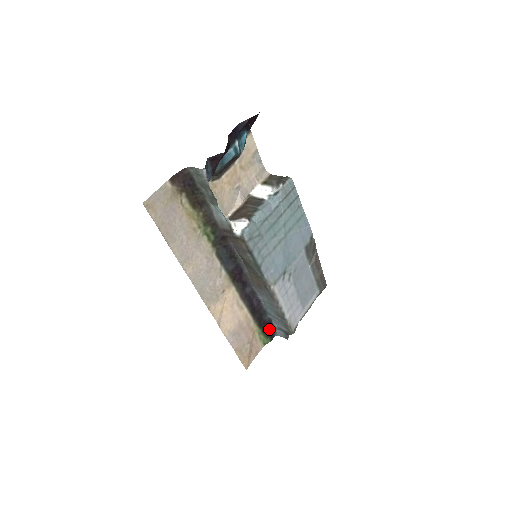
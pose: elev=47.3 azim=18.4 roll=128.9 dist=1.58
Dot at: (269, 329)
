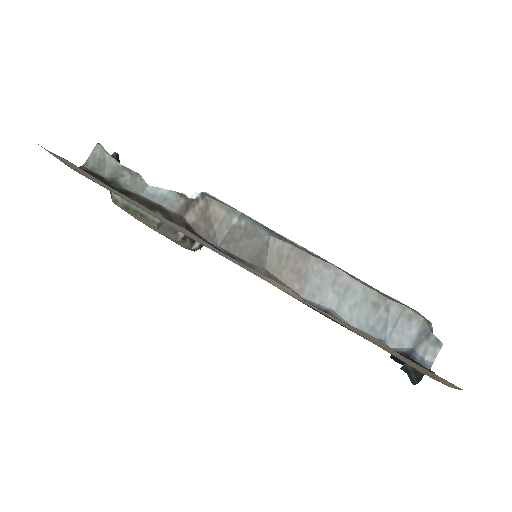
Dot at: occluded
